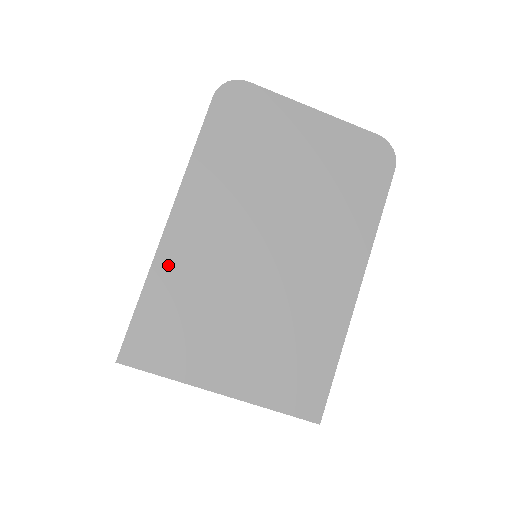
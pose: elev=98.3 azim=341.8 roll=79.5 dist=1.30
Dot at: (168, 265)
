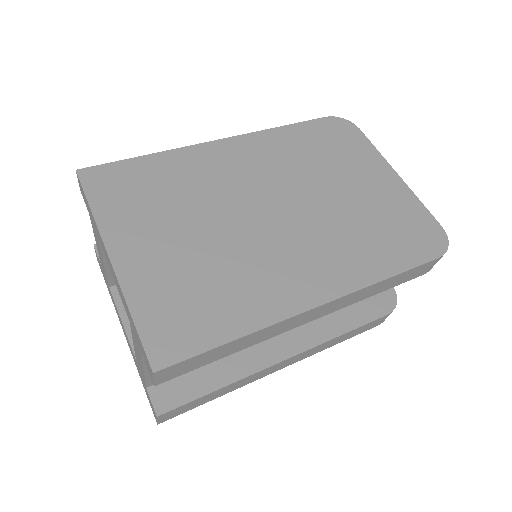
Dot at: (186, 158)
